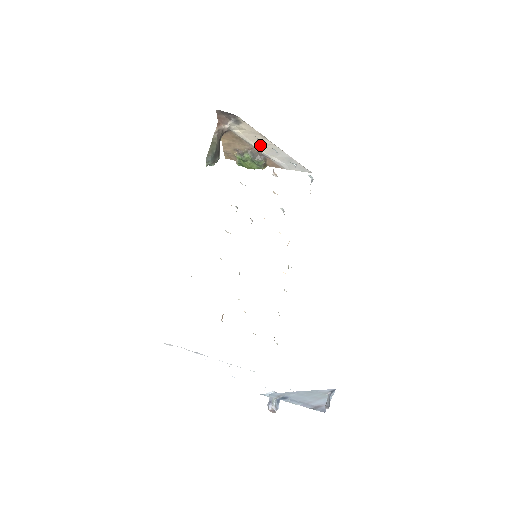
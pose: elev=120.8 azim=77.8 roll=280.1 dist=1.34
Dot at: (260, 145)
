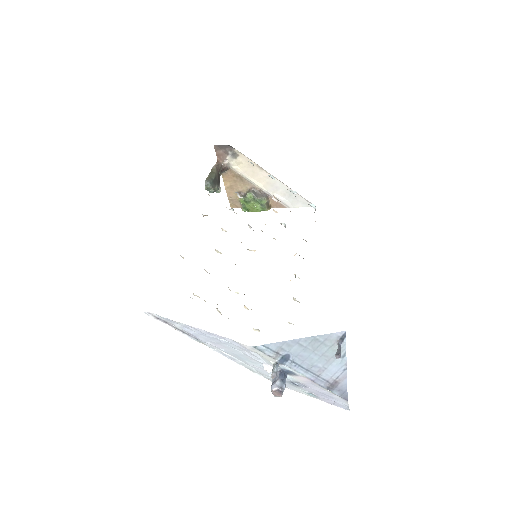
Dot at: (260, 181)
